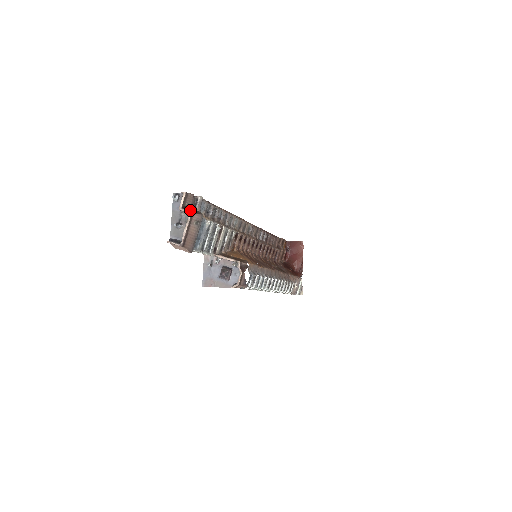
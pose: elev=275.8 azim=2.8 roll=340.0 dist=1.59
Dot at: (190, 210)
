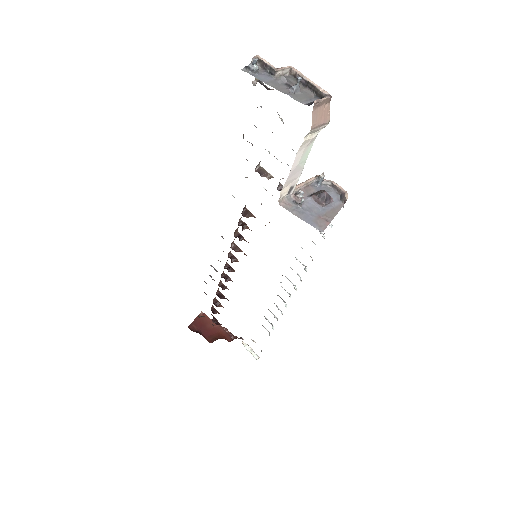
Dot at: occluded
